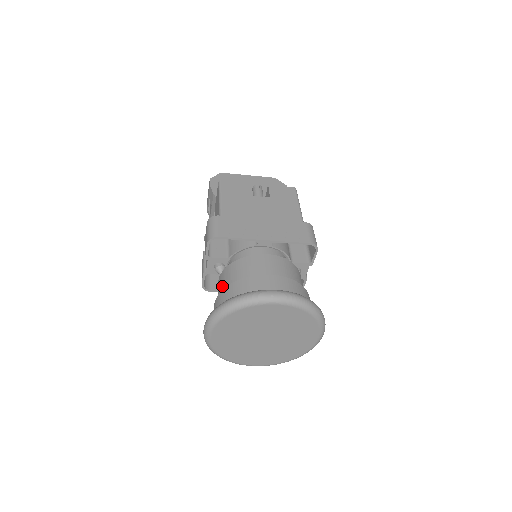
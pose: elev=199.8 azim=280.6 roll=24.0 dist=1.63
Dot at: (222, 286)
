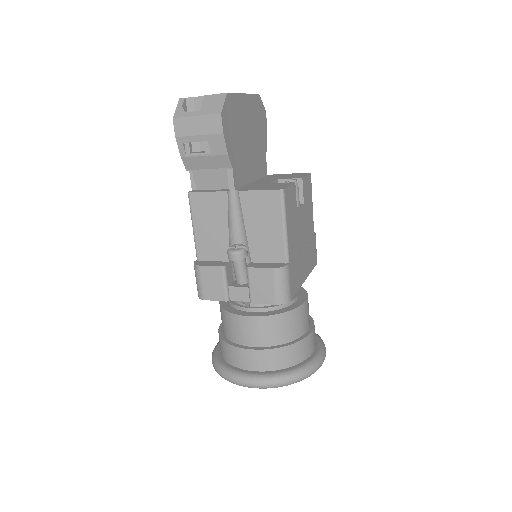
Dot at: (264, 336)
